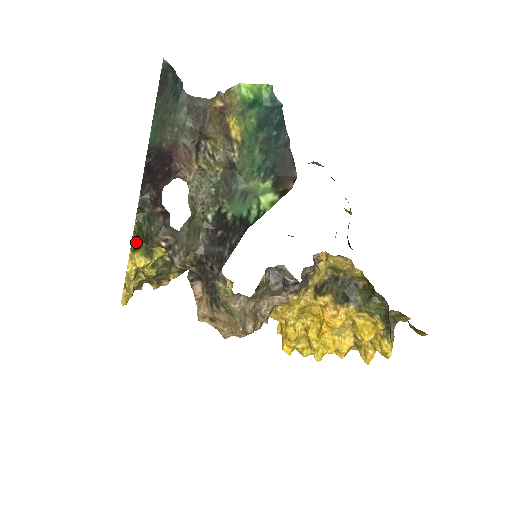
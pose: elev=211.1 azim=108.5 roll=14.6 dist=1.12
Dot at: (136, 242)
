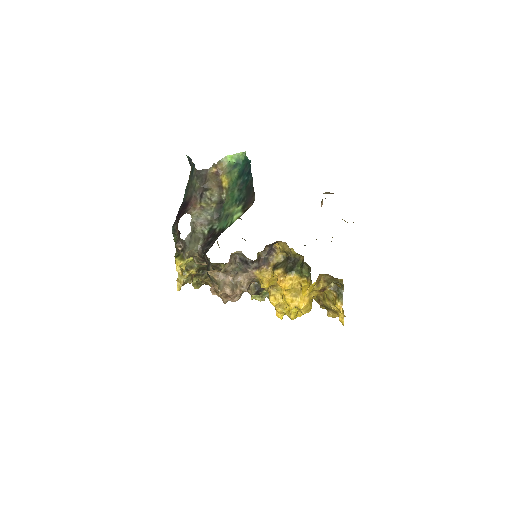
Dot at: occluded
